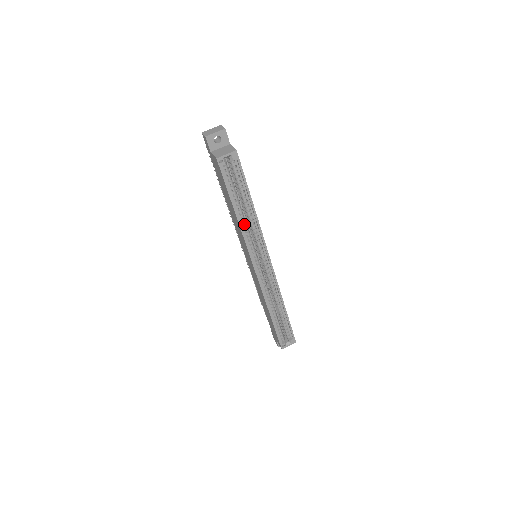
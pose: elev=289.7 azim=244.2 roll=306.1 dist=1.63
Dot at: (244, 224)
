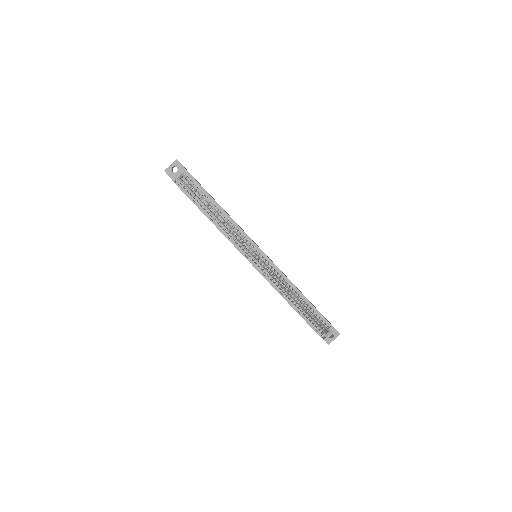
Dot at: (222, 227)
